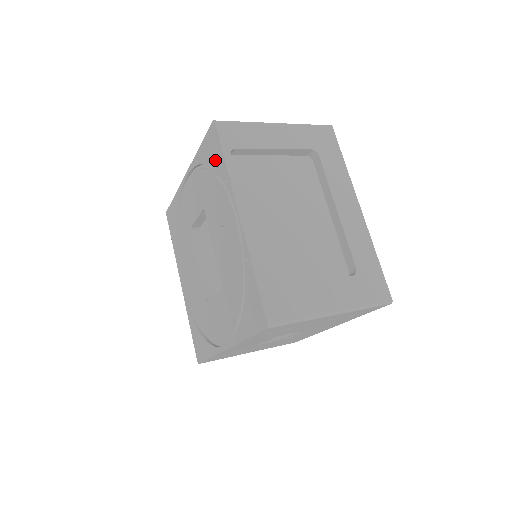
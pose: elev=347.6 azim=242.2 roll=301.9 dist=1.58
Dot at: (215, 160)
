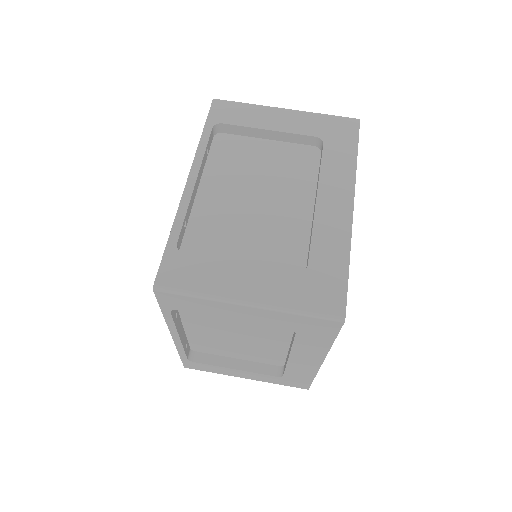
Dot at: occluded
